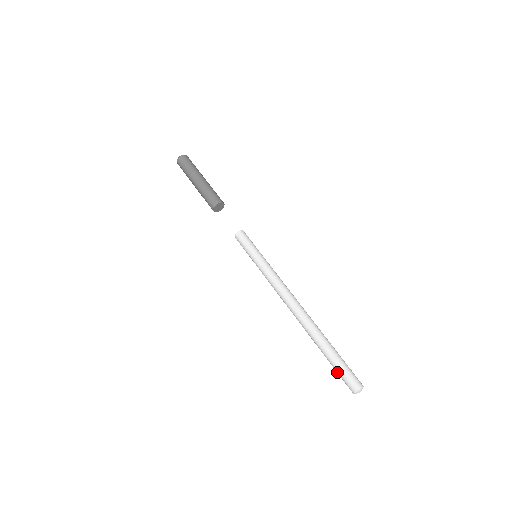
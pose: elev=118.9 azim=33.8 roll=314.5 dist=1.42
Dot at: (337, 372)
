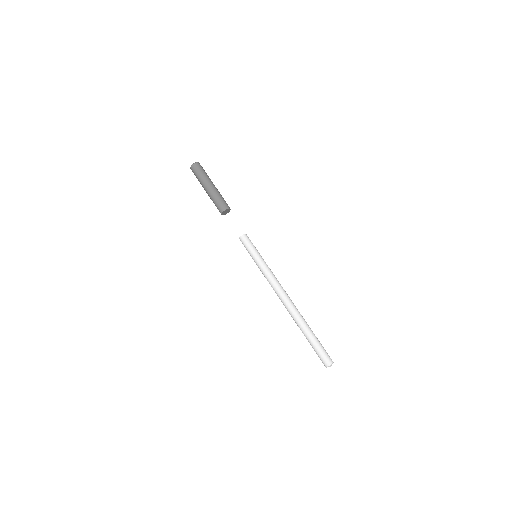
Dot at: (315, 351)
